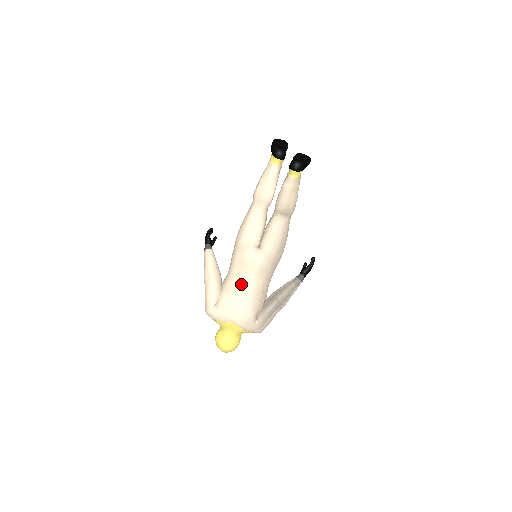
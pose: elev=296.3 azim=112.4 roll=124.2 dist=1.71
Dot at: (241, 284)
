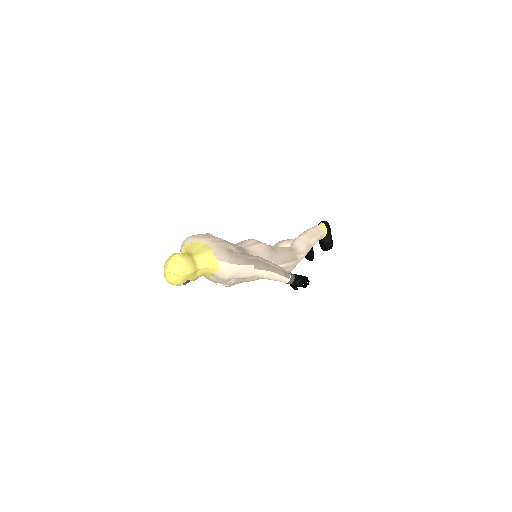
Dot at: occluded
